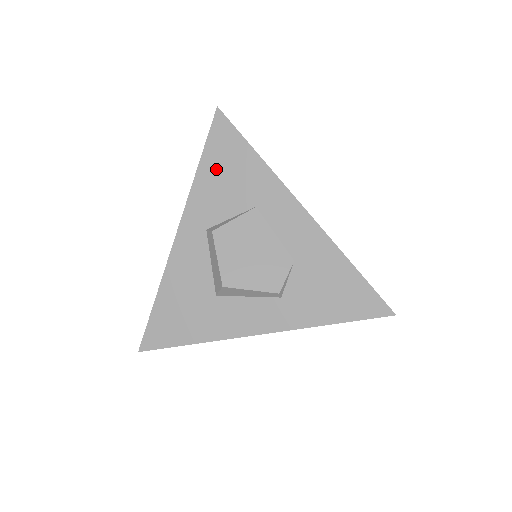
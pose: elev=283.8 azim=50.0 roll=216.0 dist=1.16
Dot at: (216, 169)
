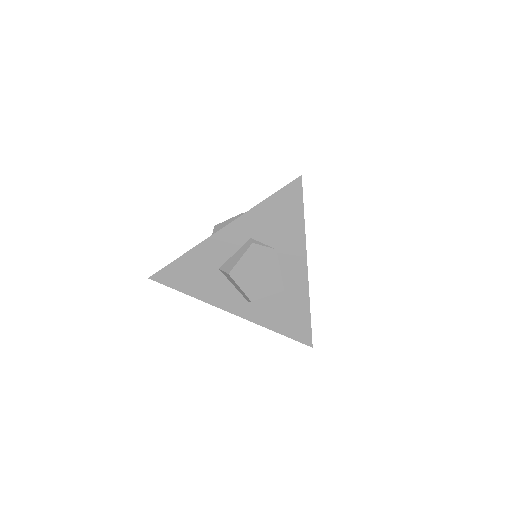
Dot at: occluded
